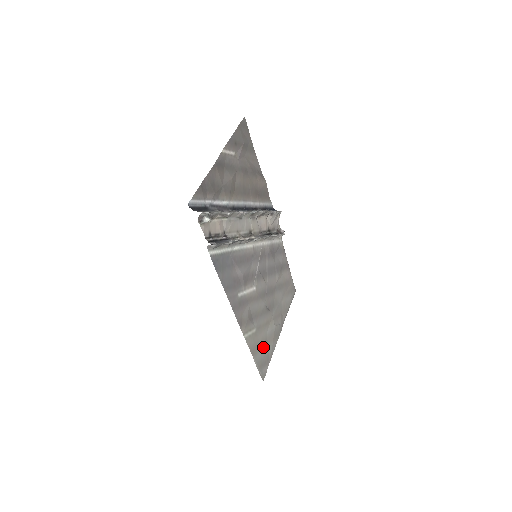
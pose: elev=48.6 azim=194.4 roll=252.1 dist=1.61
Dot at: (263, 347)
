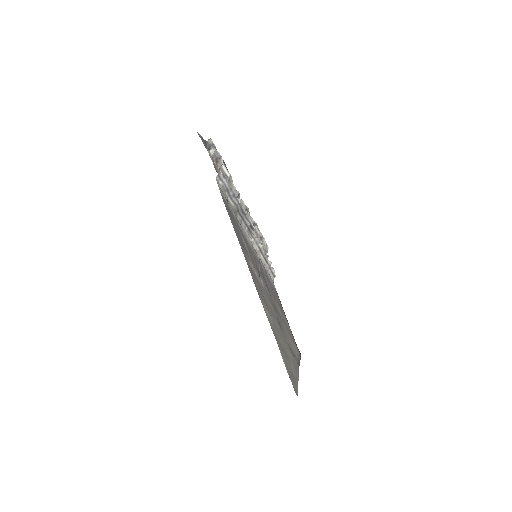
Dot at: (286, 356)
